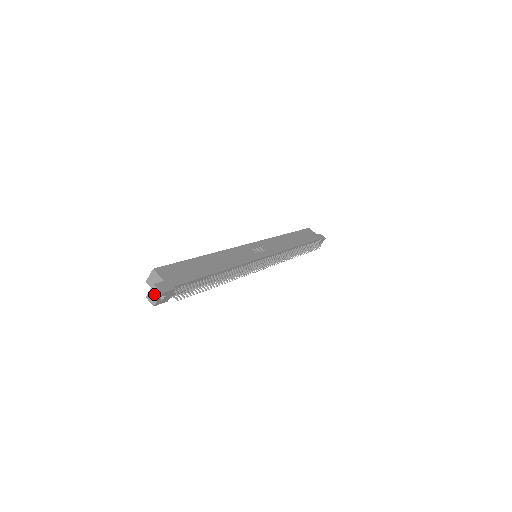
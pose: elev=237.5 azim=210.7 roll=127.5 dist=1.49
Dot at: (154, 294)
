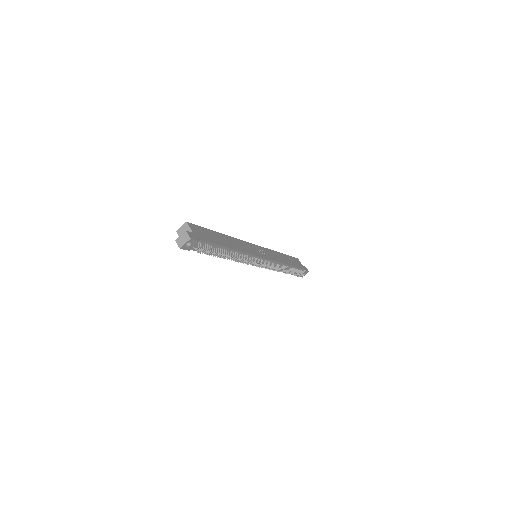
Dot at: (183, 238)
